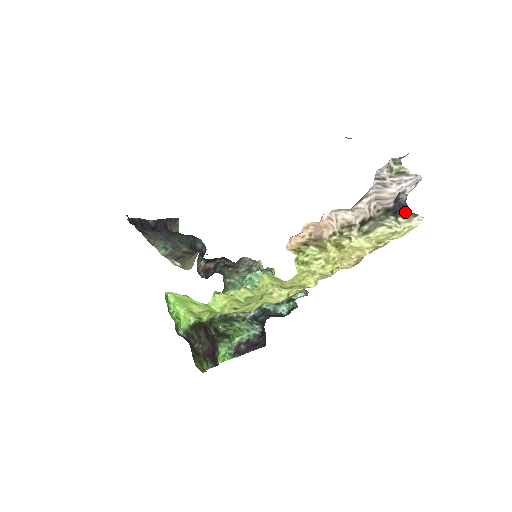
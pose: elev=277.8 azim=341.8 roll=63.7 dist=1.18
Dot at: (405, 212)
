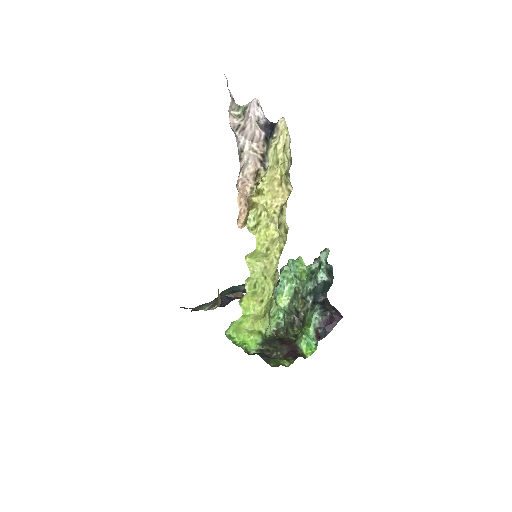
Dot at: (273, 128)
